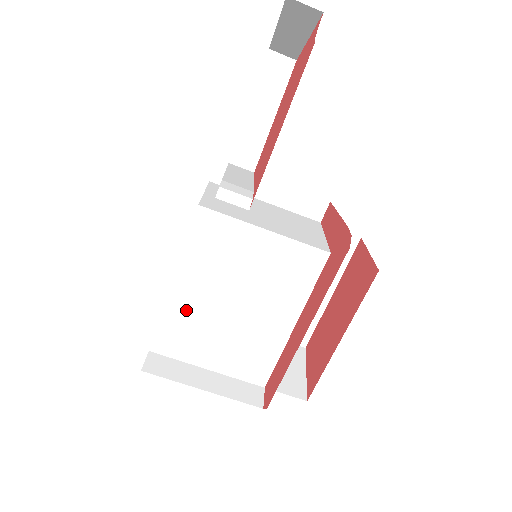
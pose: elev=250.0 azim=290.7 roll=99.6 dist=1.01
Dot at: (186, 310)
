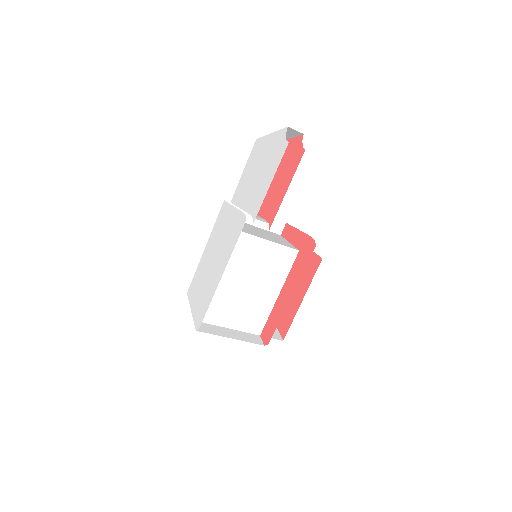
Dot at: (219, 291)
